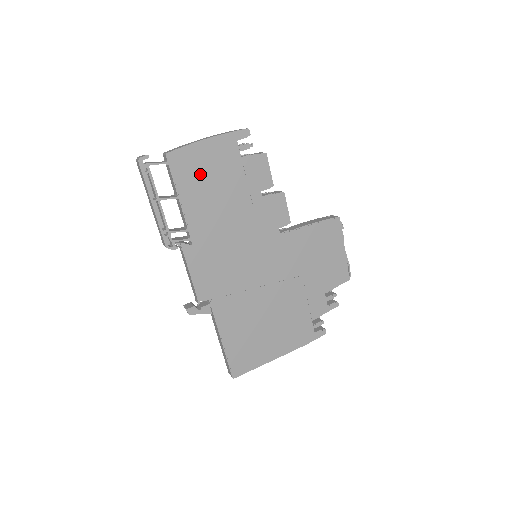
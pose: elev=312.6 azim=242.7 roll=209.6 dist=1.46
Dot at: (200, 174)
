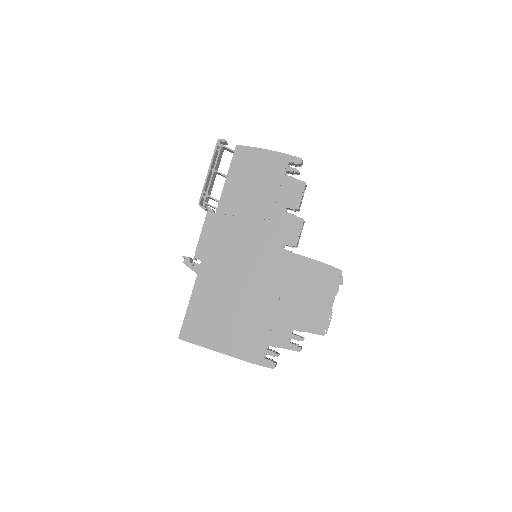
Dot at: (250, 170)
